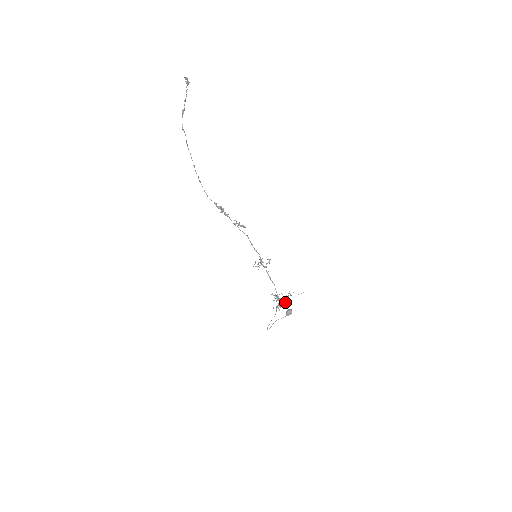
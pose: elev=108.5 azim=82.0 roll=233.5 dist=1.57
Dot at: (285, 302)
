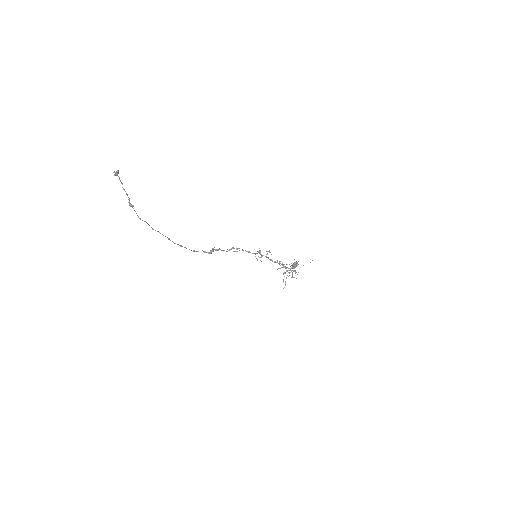
Dot at: (296, 272)
